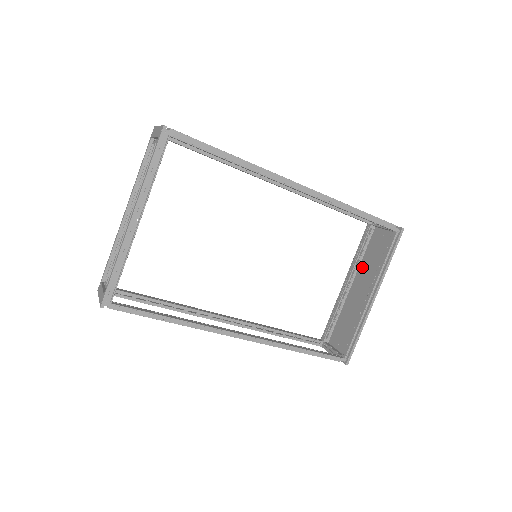
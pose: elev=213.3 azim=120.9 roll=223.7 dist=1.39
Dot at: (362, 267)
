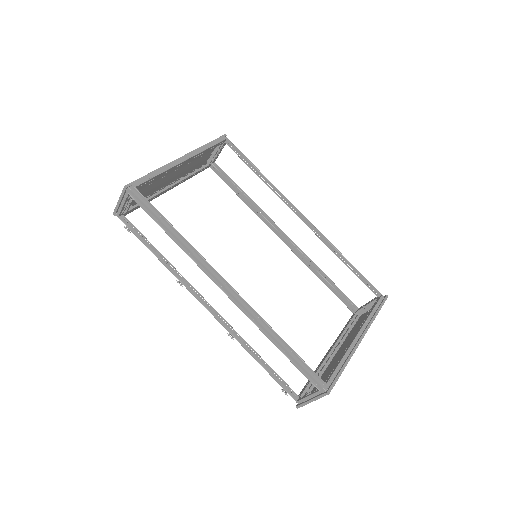
Dot at: (347, 338)
